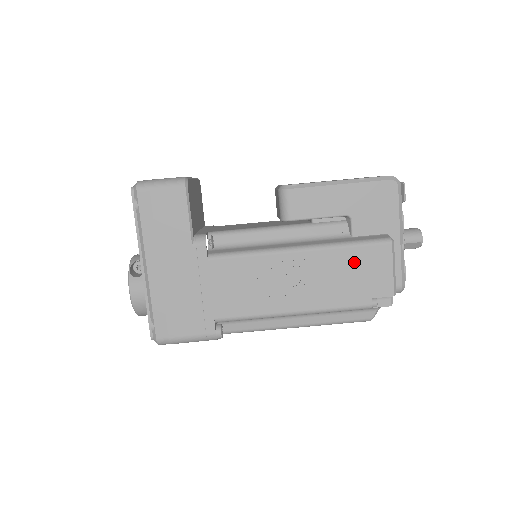
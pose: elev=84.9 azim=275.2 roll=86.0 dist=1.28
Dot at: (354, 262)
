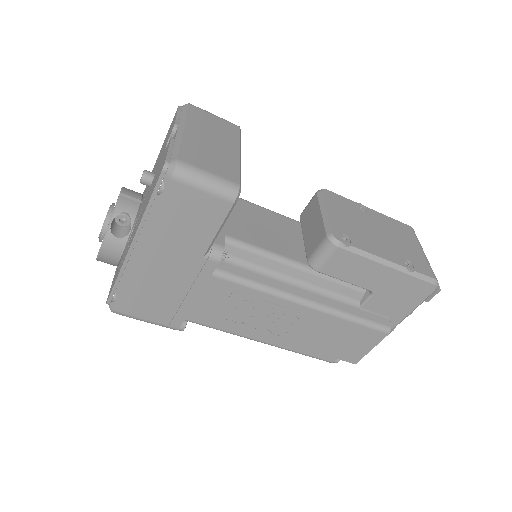
Dot at: (346, 333)
